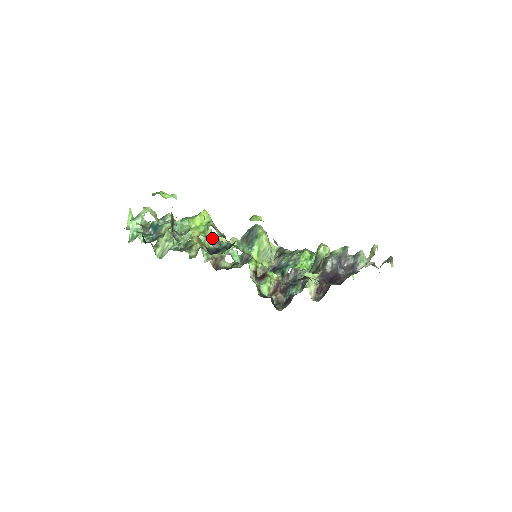
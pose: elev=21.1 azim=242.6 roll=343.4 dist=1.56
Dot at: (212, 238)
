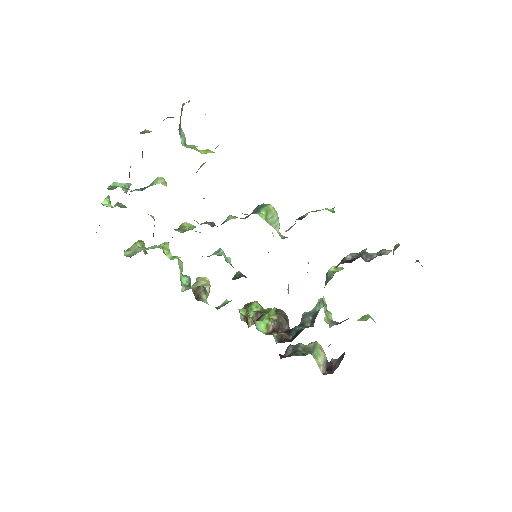
Dot at: occluded
